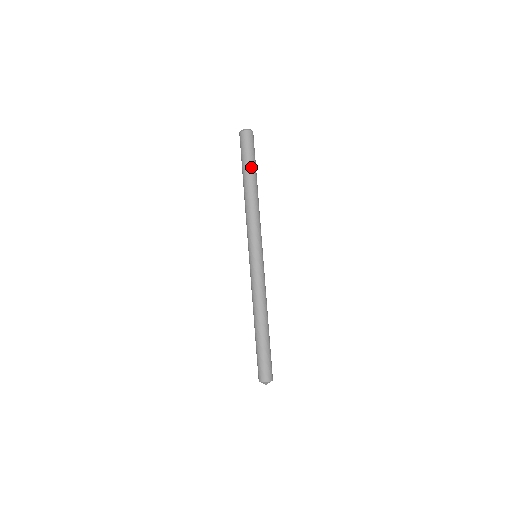
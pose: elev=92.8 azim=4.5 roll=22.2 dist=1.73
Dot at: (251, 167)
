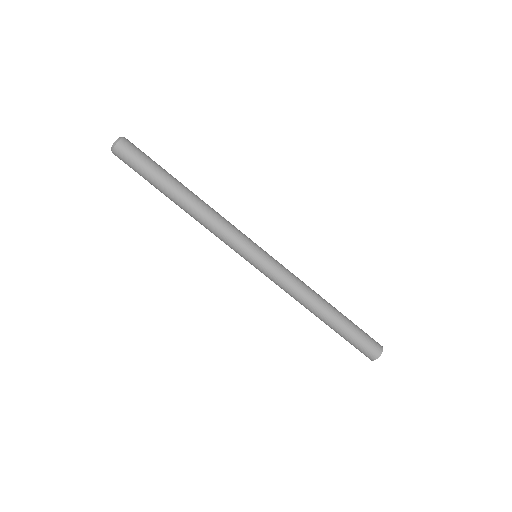
Dot at: (160, 179)
